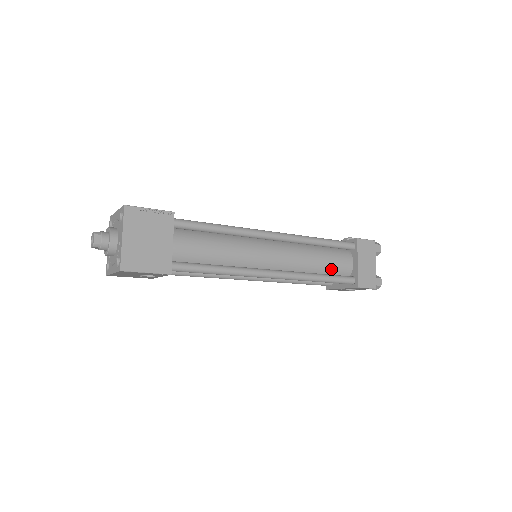
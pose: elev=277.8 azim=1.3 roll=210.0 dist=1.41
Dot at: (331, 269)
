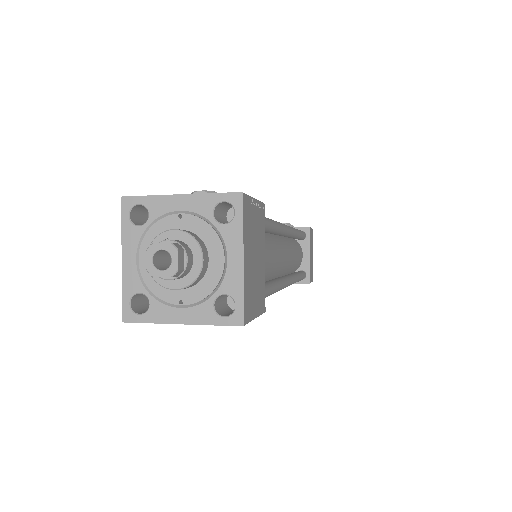
Dot at: (296, 265)
